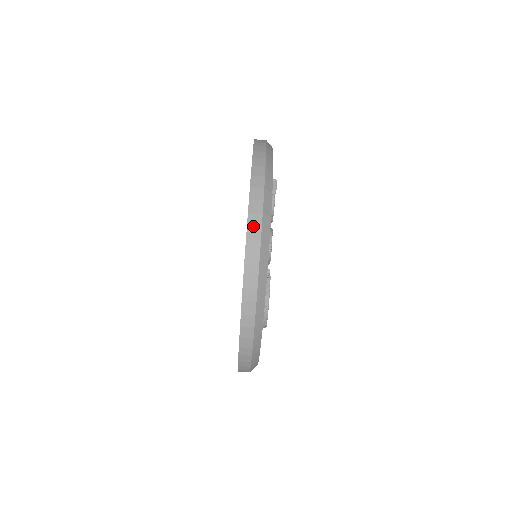
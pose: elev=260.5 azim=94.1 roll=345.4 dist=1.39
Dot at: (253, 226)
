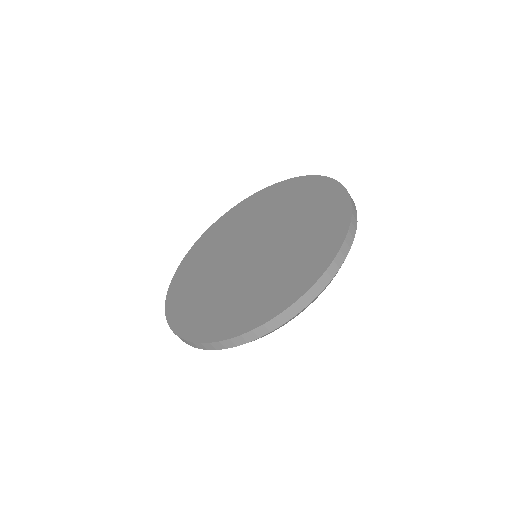
Dot at: (351, 233)
